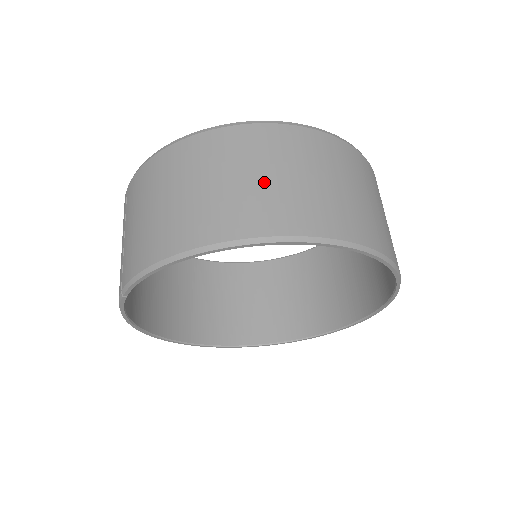
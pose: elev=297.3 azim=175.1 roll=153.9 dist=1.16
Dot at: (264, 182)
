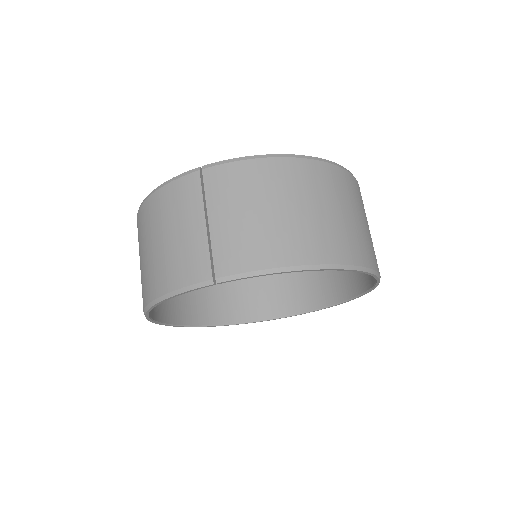
Dot at: (354, 221)
